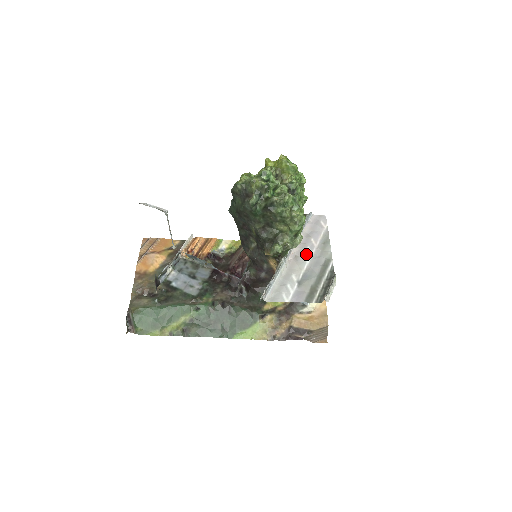
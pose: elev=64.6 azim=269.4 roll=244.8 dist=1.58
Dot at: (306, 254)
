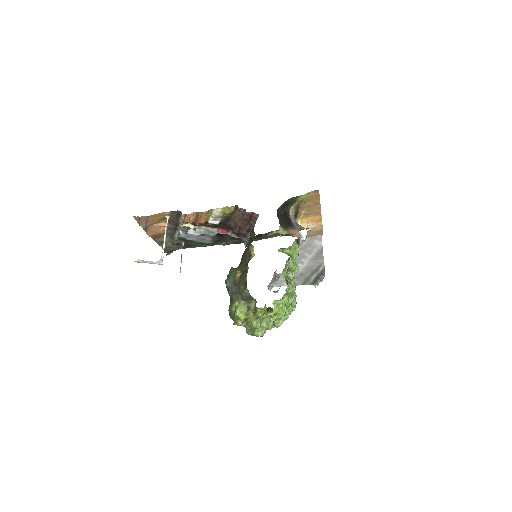
Dot at: (301, 263)
